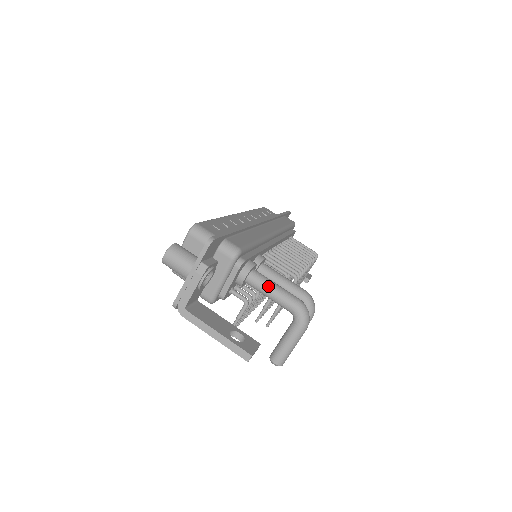
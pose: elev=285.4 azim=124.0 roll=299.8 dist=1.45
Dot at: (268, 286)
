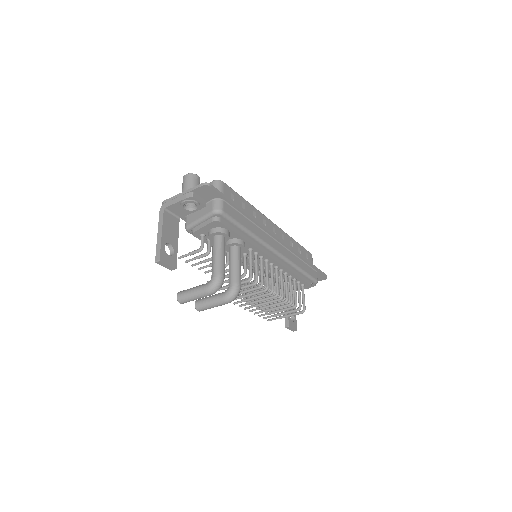
Dot at: (218, 250)
